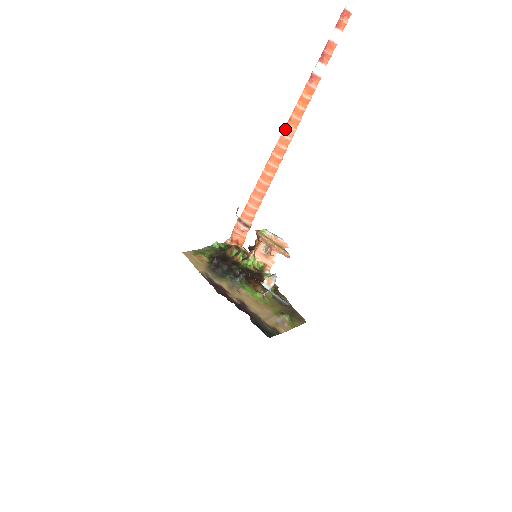
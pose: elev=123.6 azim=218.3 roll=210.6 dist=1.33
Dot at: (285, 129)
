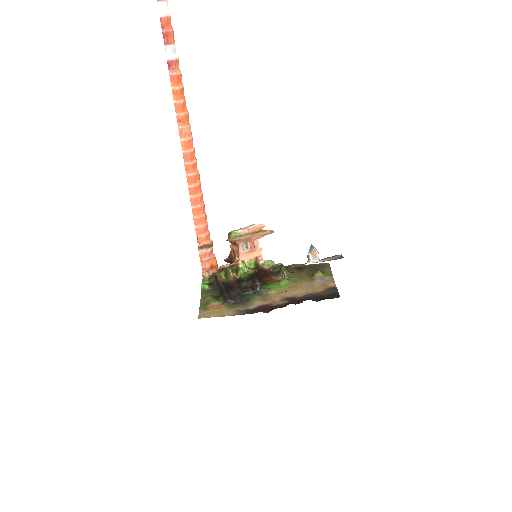
Dot at: (180, 133)
